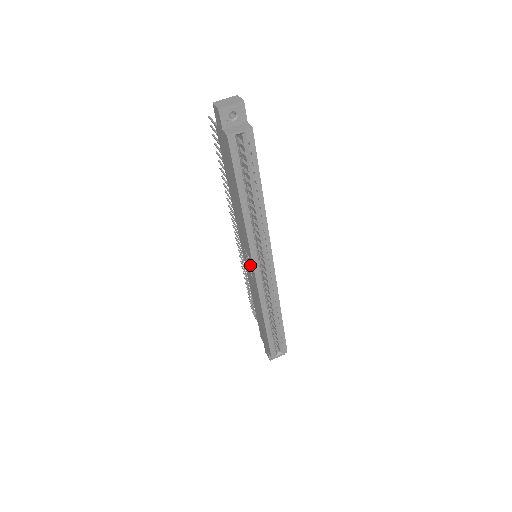
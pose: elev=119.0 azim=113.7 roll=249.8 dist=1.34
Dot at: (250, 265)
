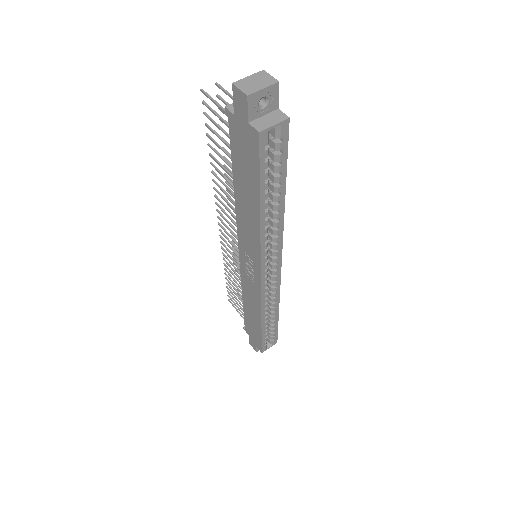
Dot at: (253, 270)
